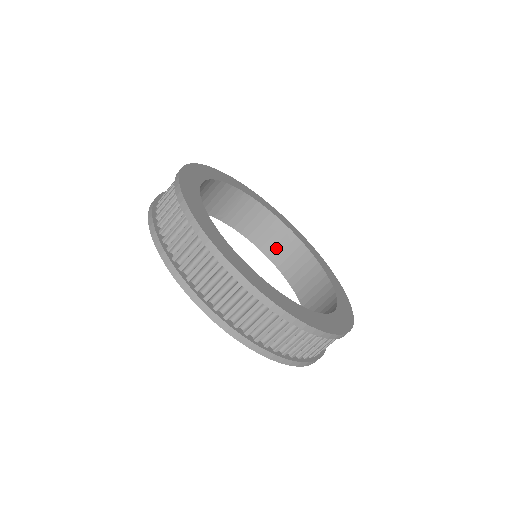
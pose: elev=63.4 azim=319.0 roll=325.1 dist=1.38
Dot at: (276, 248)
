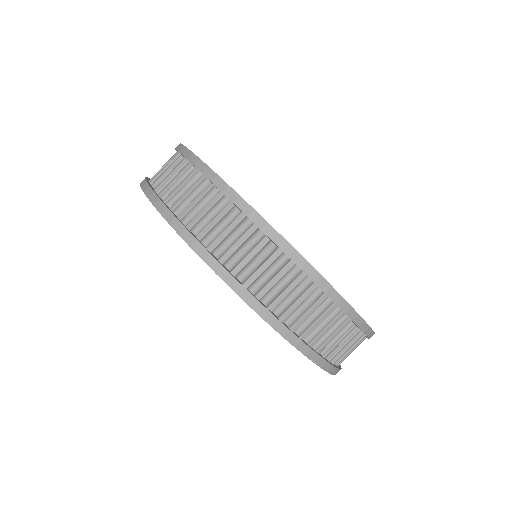
Dot at: occluded
